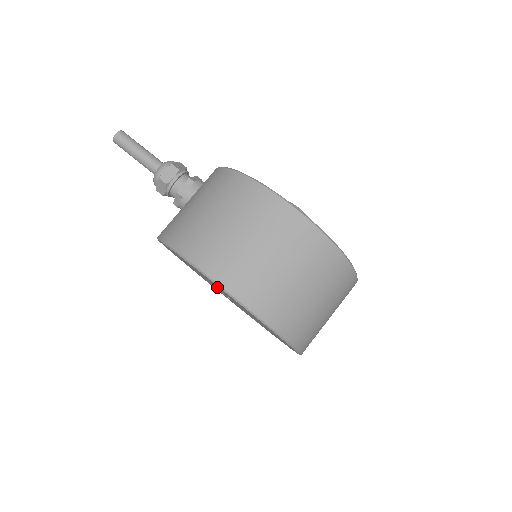
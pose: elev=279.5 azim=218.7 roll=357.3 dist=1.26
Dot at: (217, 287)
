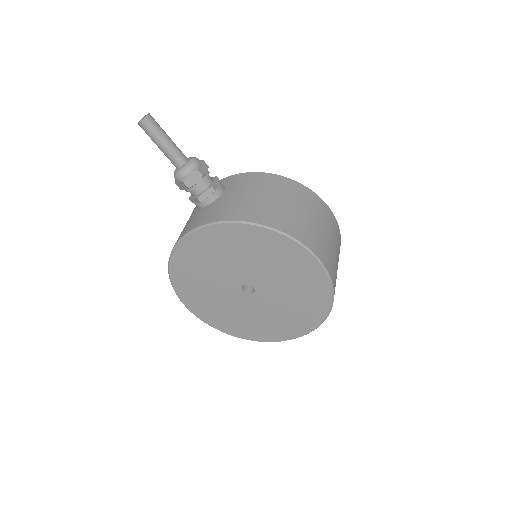
Dot at: (276, 269)
